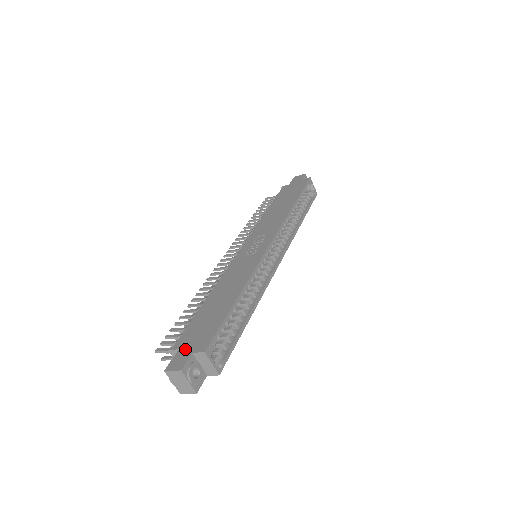
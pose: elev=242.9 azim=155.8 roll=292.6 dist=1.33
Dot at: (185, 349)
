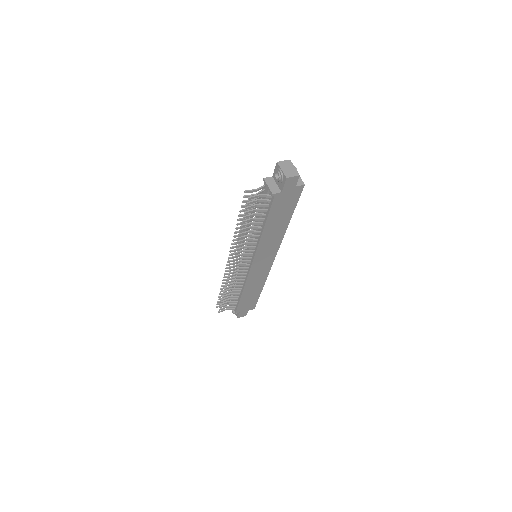
Dot at: occluded
